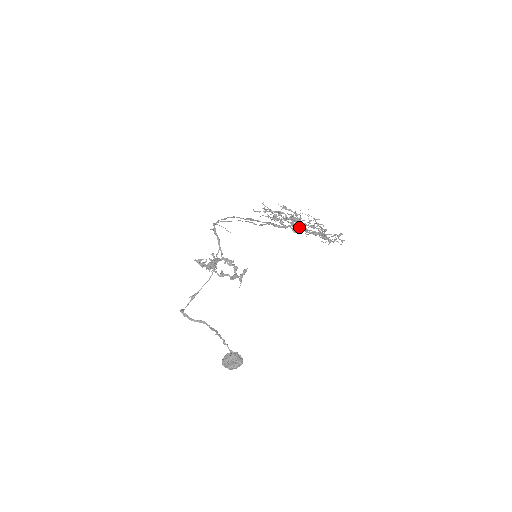
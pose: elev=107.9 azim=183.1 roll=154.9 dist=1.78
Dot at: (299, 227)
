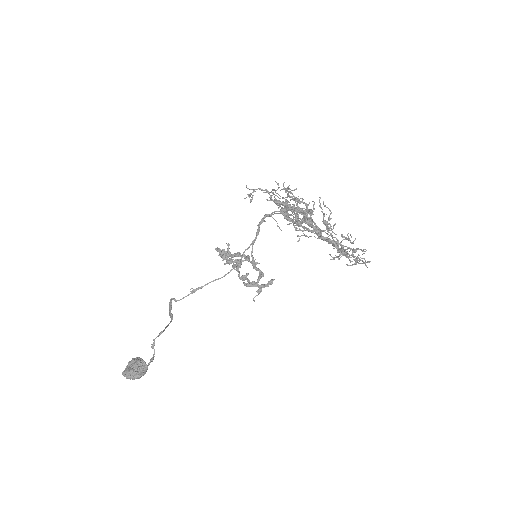
Dot at: occluded
